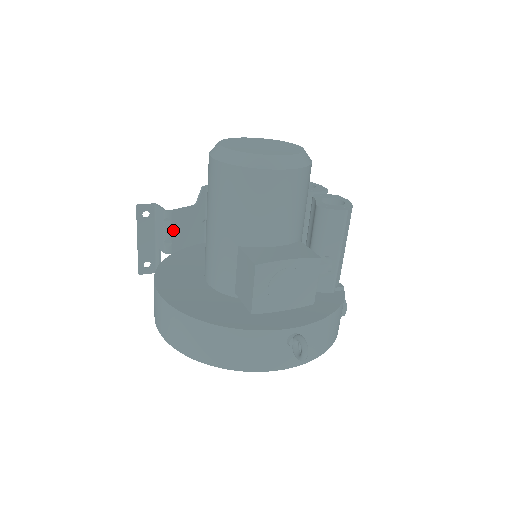
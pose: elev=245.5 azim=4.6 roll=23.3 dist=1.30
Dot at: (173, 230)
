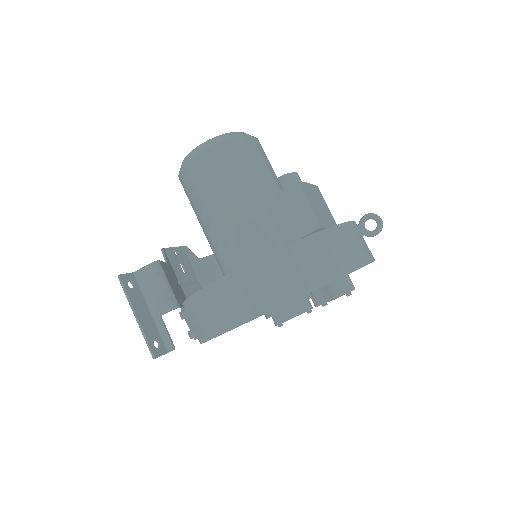
Dot at: (168, 282)
